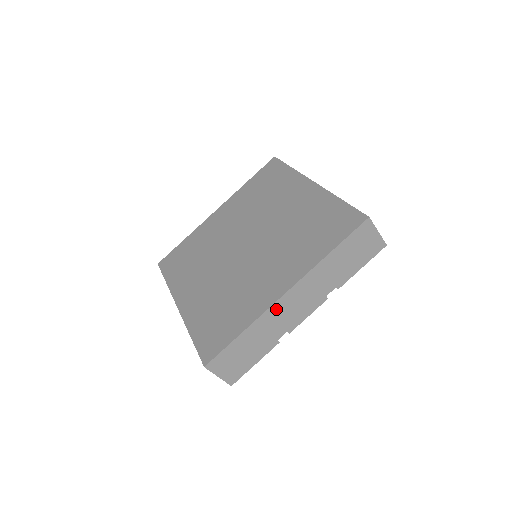
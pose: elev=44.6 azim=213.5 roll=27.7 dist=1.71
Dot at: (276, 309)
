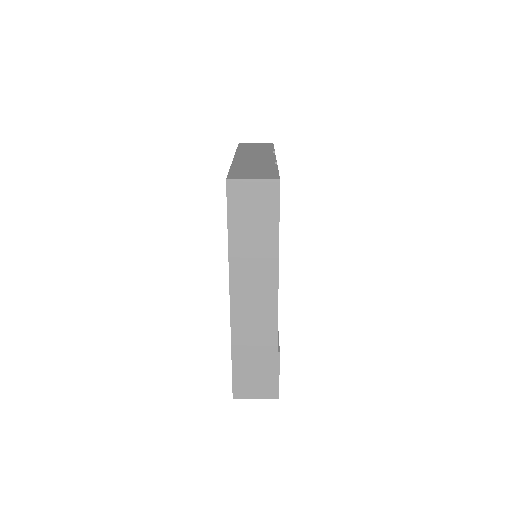
Dot at: occluded
